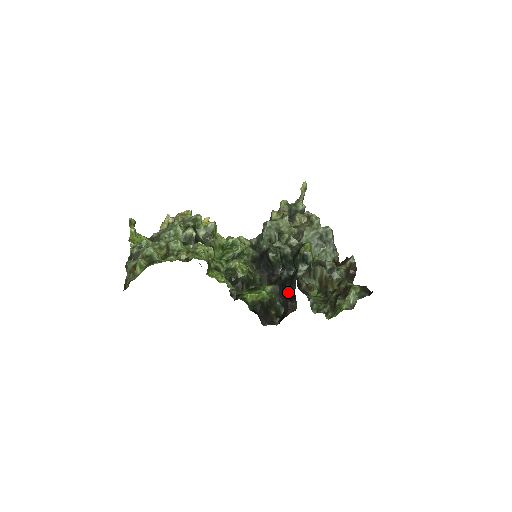
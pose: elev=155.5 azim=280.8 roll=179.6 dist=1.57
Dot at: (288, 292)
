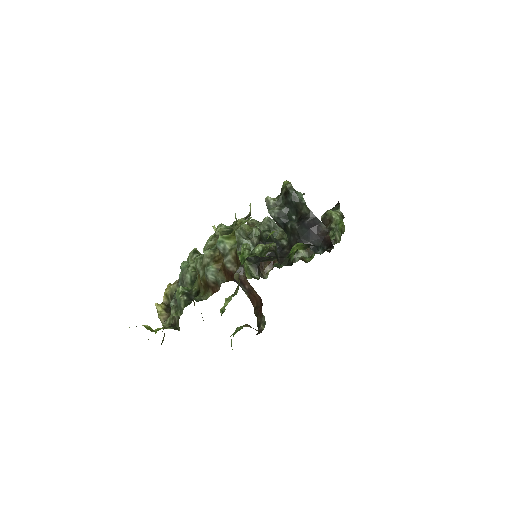
Dot at: (310, 227)
